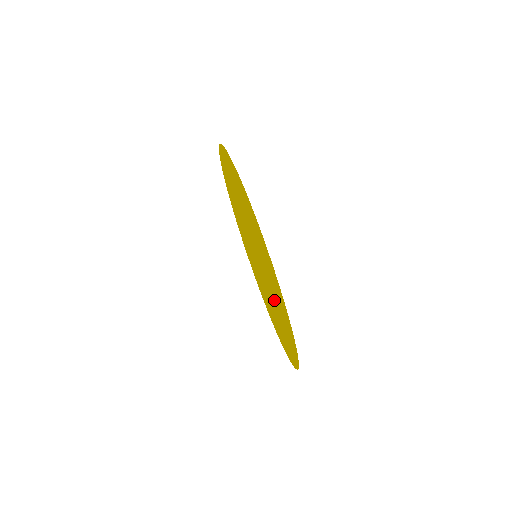
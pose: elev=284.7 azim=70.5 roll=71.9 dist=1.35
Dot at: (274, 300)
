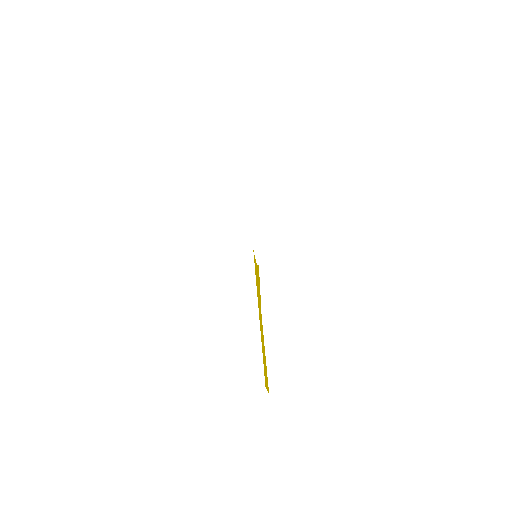
Dot at: occluded
